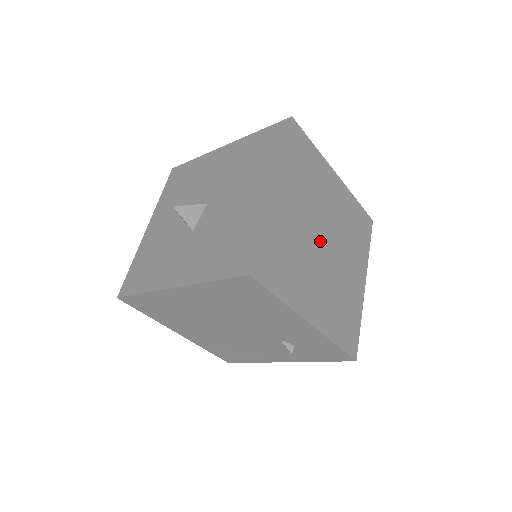
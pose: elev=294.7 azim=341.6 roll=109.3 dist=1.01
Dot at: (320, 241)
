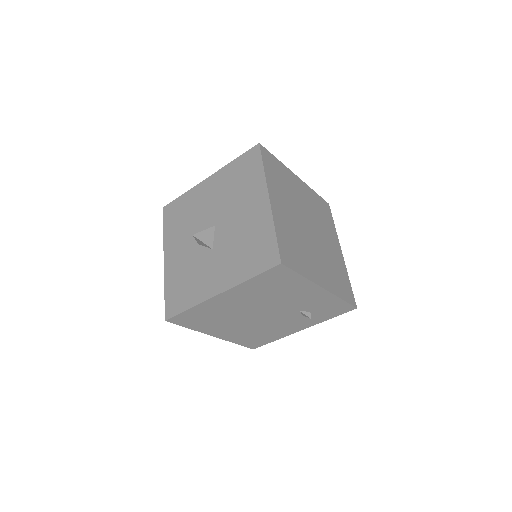
Dot at: (307, 228)
